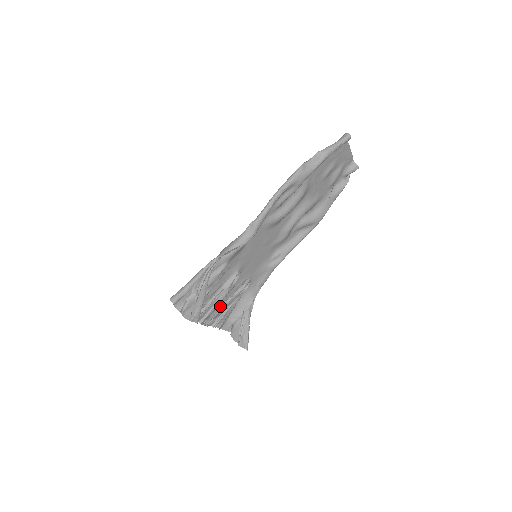
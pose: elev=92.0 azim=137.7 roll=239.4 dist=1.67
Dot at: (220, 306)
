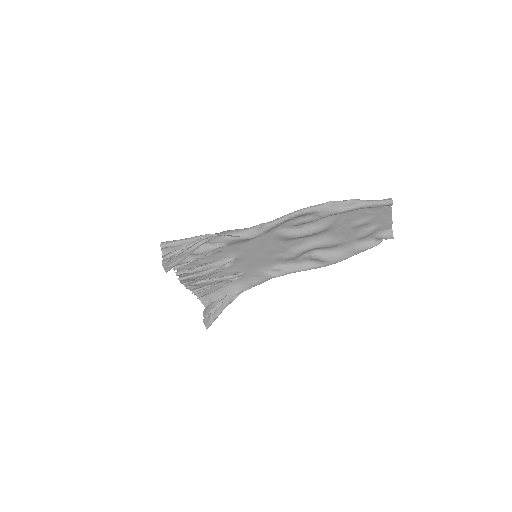
Dot at: (204, 278)
